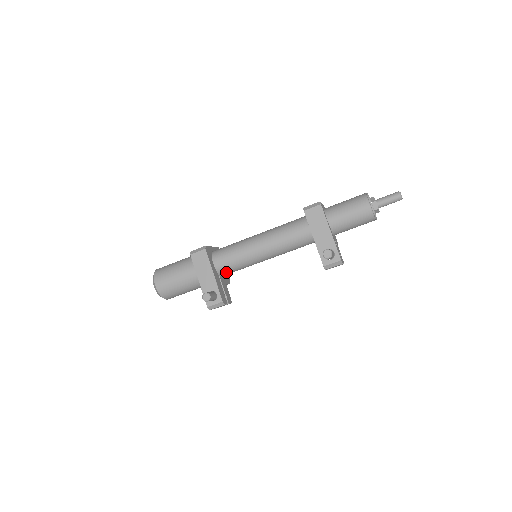
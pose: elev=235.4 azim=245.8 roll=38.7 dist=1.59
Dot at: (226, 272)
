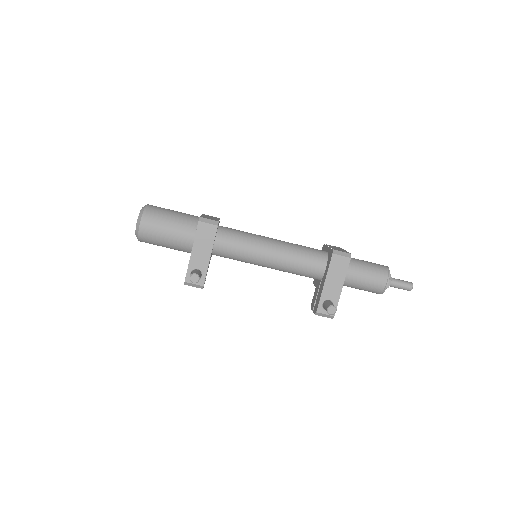
Dot at: (220, 255)
